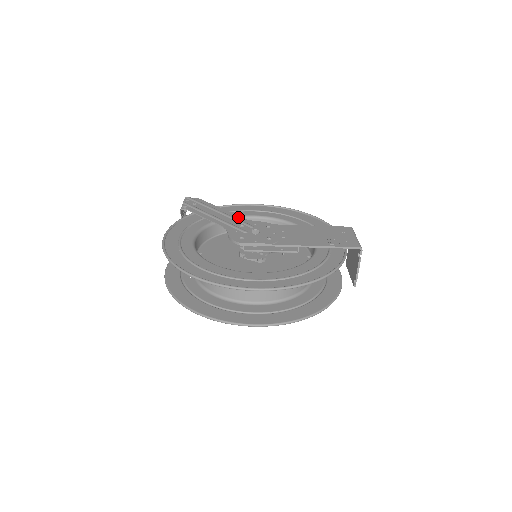
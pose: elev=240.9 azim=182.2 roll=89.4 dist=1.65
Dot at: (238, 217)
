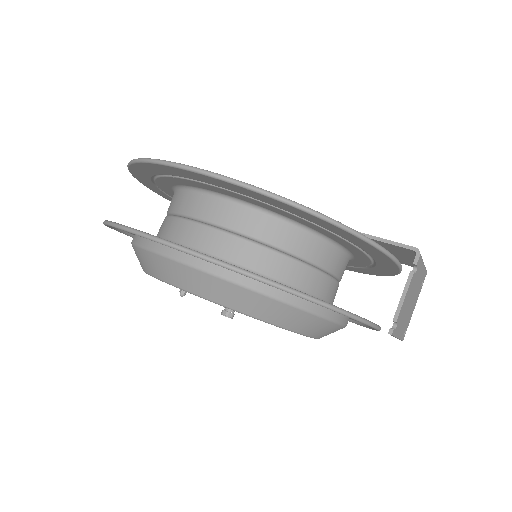
Dot at: occluded
